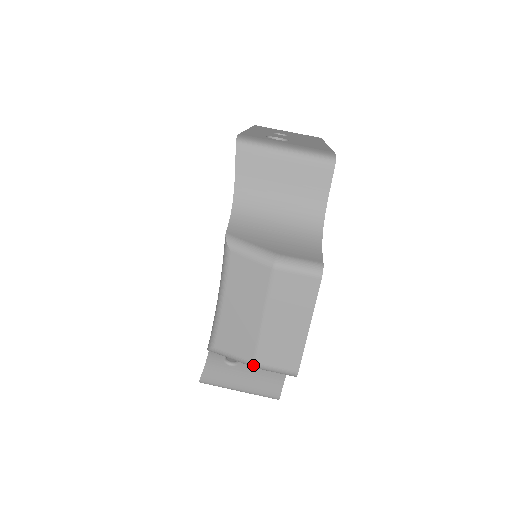
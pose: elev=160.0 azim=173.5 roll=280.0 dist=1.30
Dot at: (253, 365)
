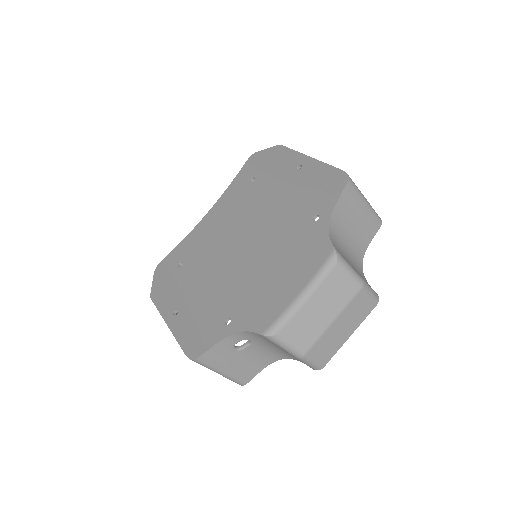
Dot at: (303, 356)
